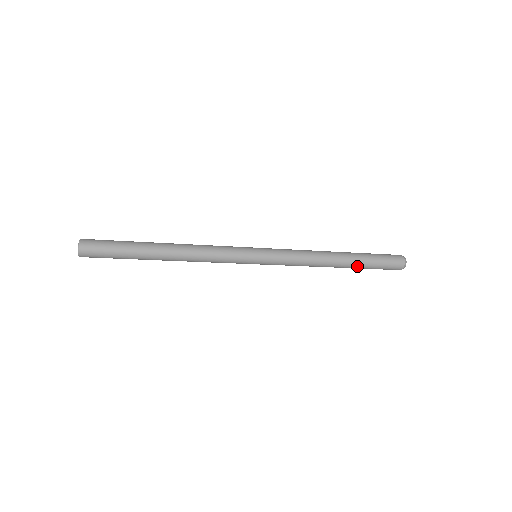
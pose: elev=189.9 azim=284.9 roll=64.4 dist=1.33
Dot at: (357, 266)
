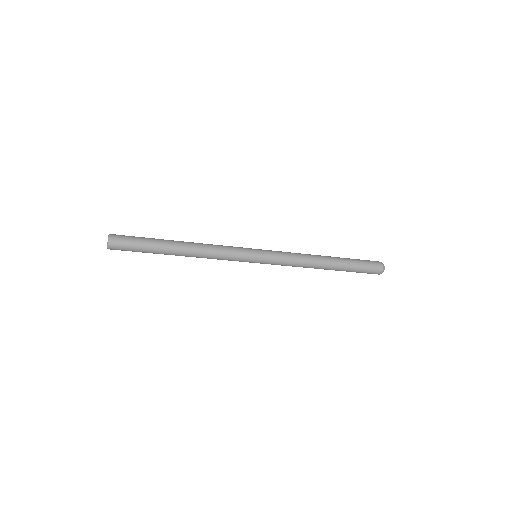
Dot at: (341, 270)
